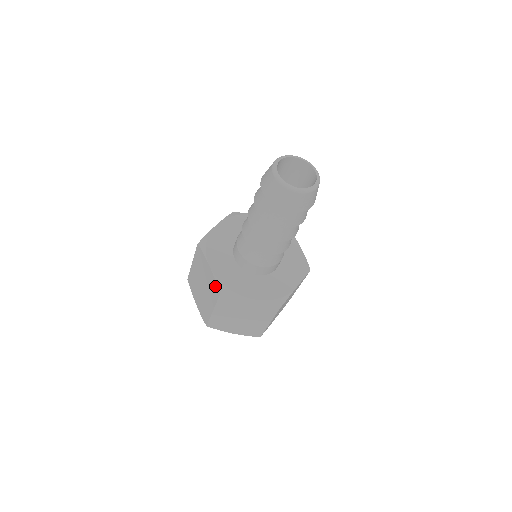
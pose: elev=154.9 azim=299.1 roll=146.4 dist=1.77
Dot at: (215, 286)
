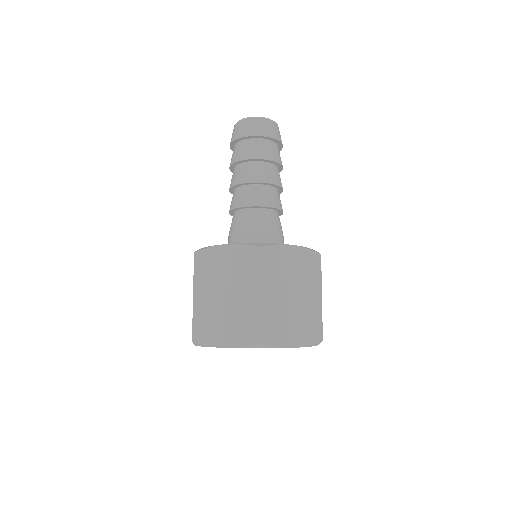
Dot at: occluded
